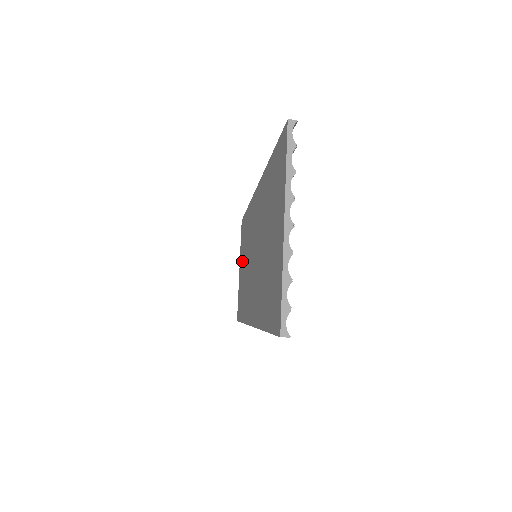
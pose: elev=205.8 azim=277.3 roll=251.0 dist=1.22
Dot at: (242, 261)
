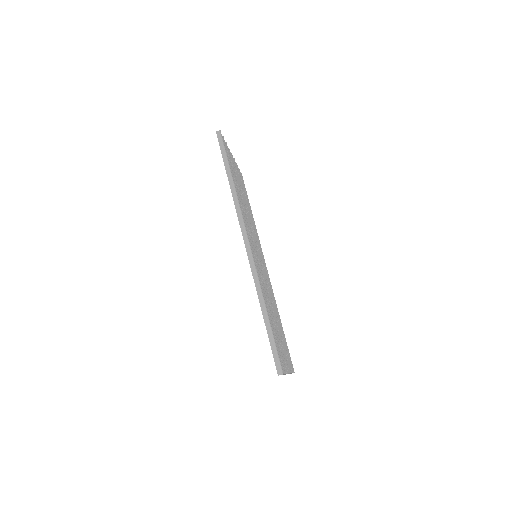
Dot at: occluded
